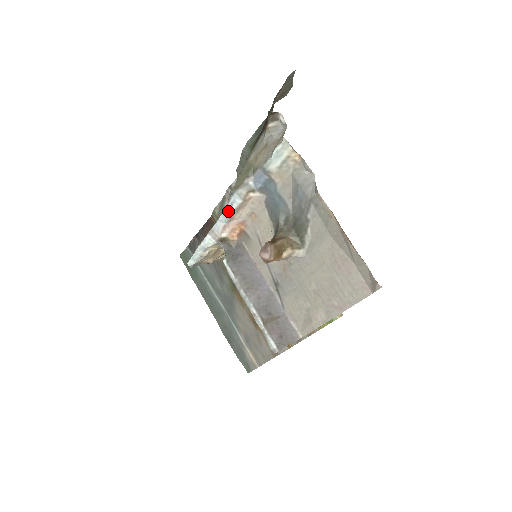
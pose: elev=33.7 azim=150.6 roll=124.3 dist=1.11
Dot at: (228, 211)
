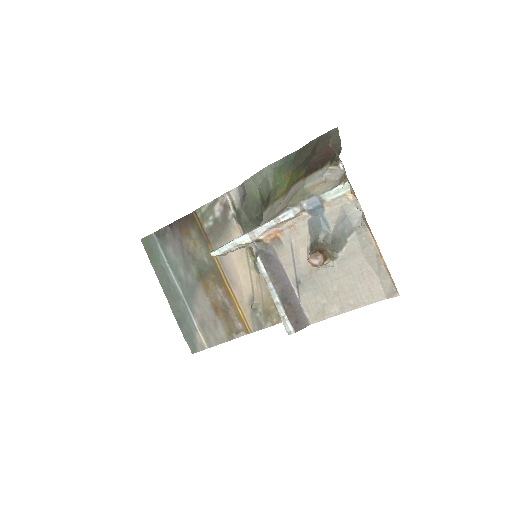
Dot at: (277, 221)
